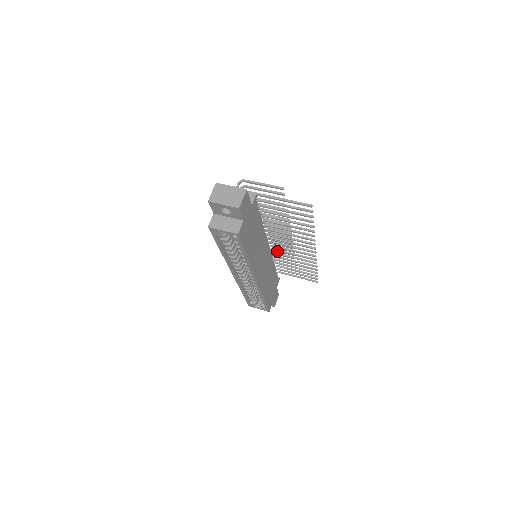
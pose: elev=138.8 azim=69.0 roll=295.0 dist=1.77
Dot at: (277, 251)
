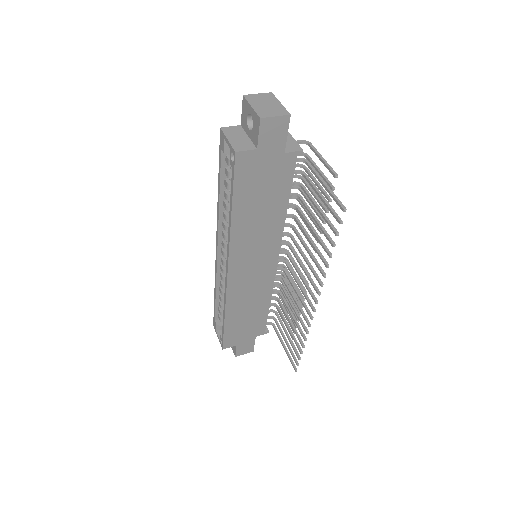
Dot at: (289, 294)
